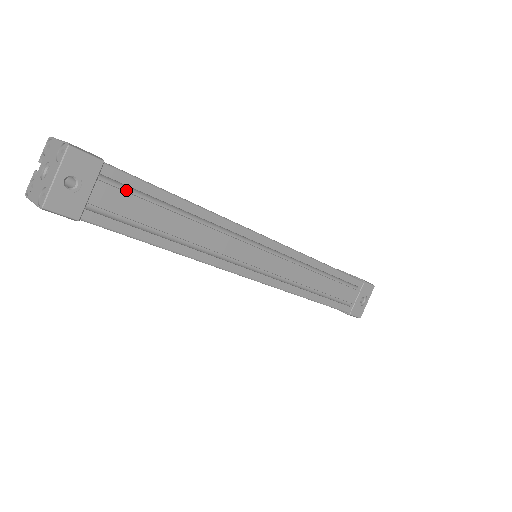
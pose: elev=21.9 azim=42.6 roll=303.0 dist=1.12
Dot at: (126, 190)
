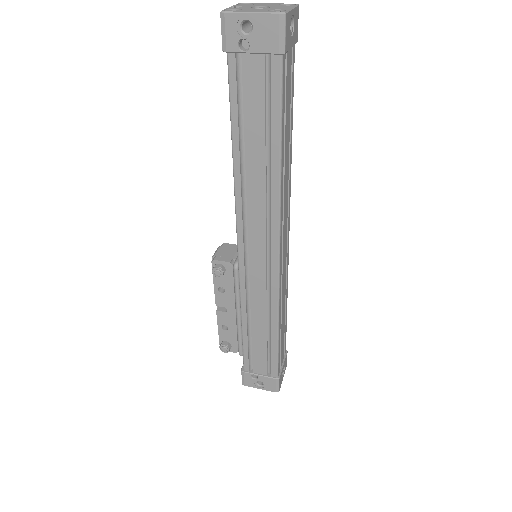
Dot at: occluded
